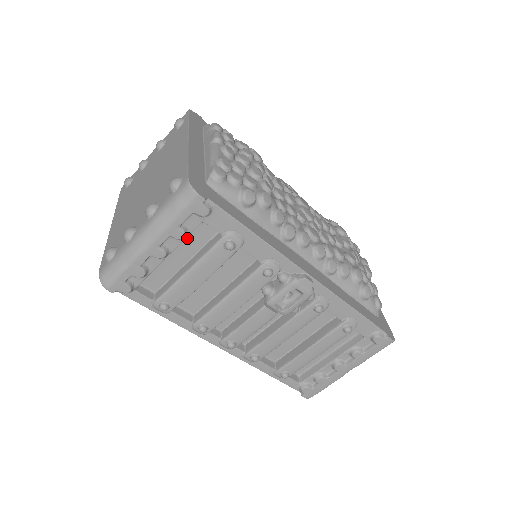
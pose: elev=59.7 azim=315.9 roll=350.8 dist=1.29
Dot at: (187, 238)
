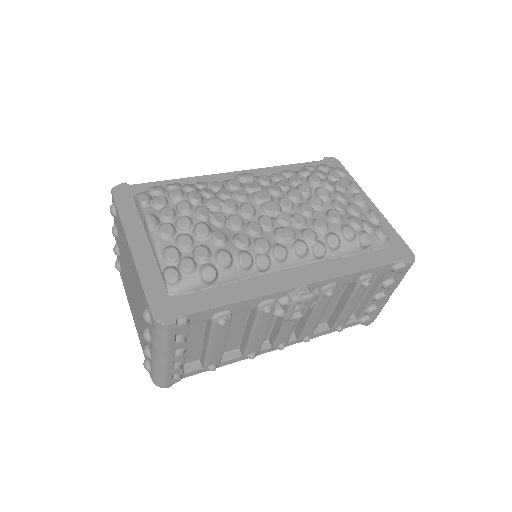
Dot at: (188, 331)
